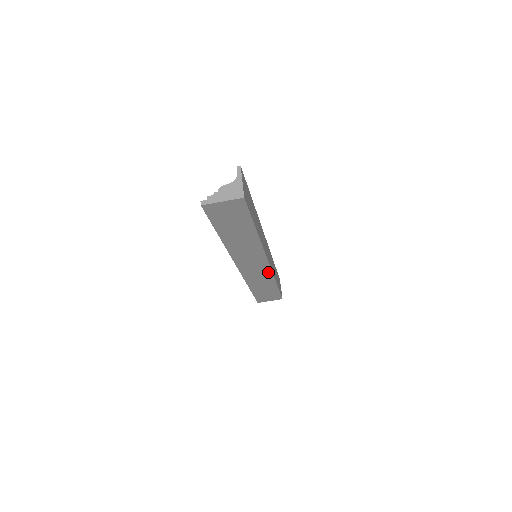
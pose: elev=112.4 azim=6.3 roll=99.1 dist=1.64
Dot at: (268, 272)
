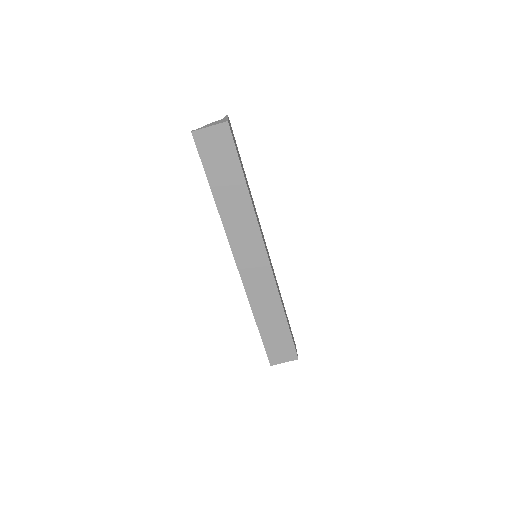
Dot at: (271, 282)
